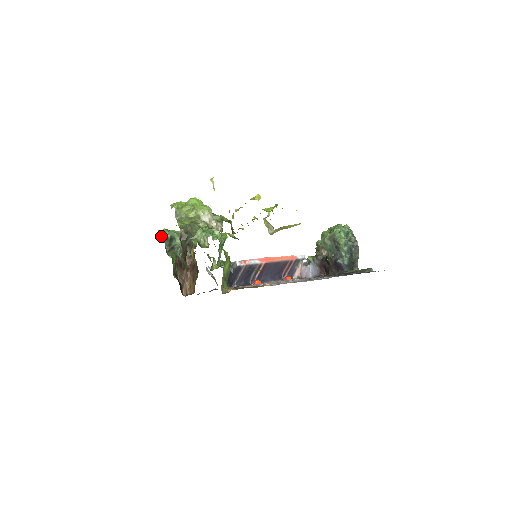
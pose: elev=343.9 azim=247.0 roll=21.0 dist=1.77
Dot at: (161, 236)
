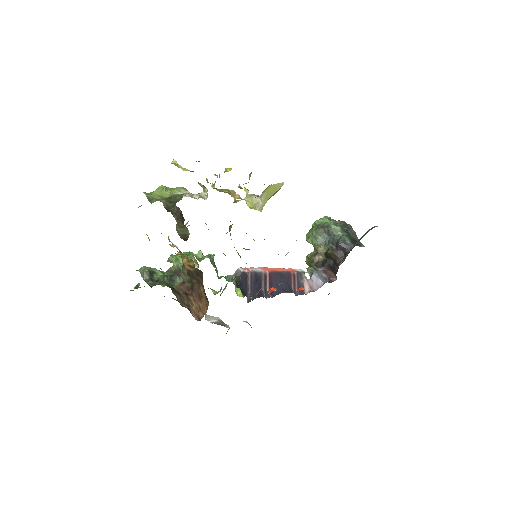
Dot at: (136, 288)
